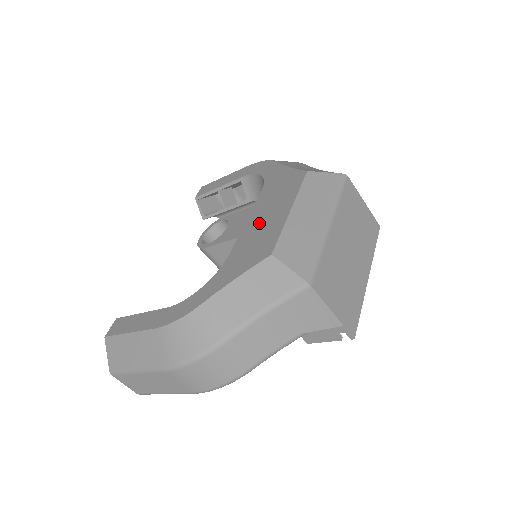
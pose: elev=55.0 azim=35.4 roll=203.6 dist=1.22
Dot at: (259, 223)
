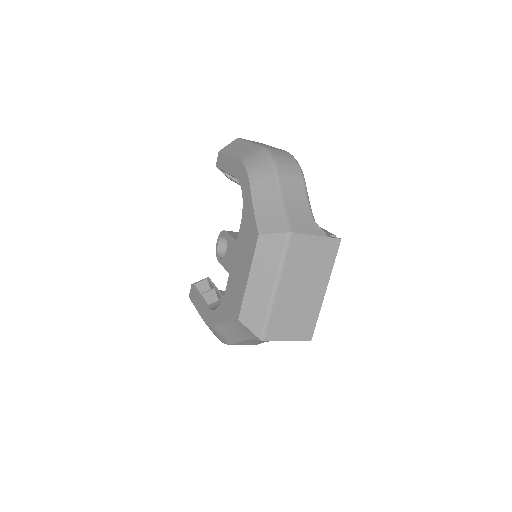
Dot at: (237, 272)
